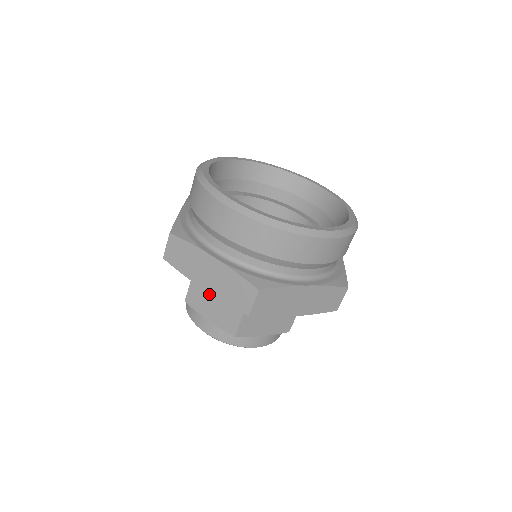
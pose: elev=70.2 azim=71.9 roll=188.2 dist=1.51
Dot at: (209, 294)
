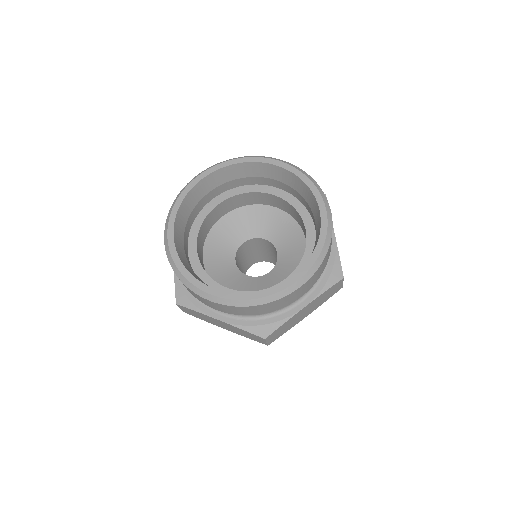
Dot at: occluded
